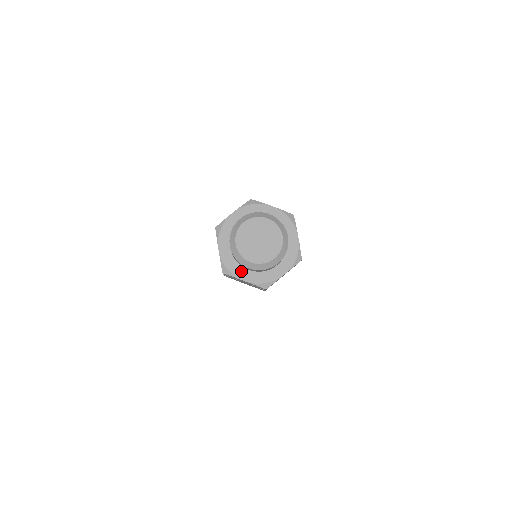
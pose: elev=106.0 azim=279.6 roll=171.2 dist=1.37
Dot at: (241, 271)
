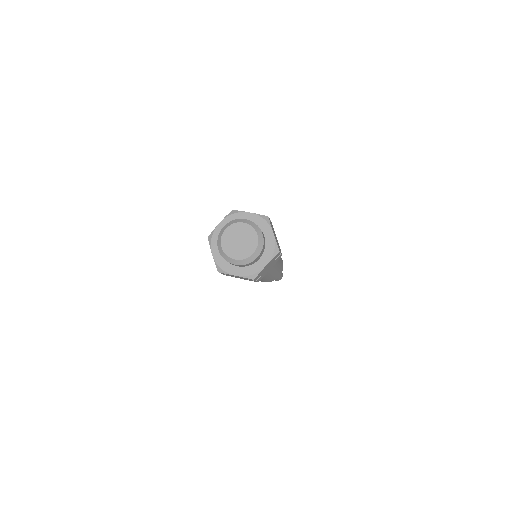
Dot at: (217, 247)
